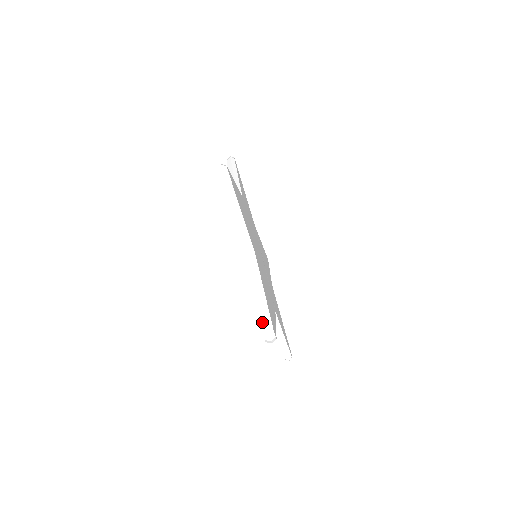
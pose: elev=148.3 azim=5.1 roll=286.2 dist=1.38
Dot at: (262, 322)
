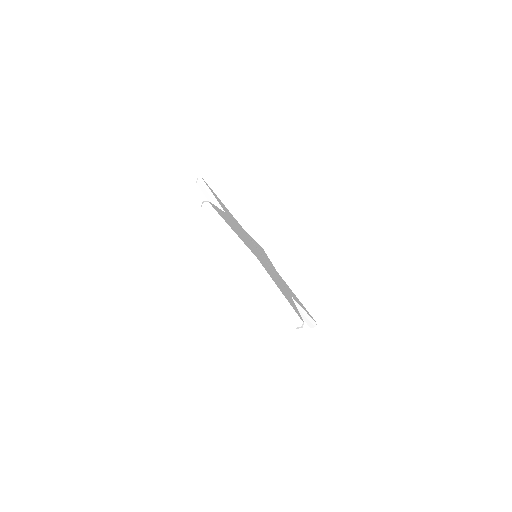
Dot at: (288, 314)
